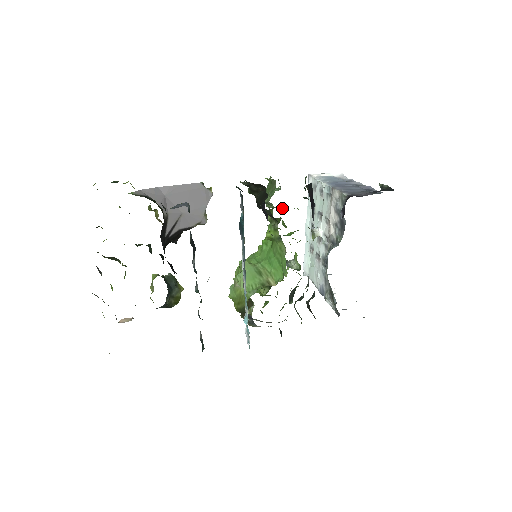
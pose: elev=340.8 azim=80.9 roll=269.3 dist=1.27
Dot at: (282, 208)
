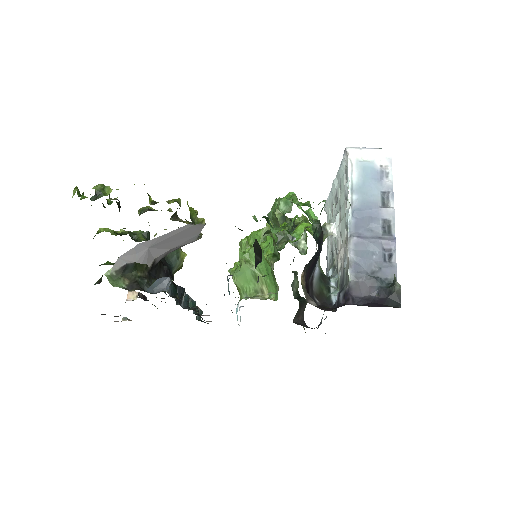
Dot at: occluded
